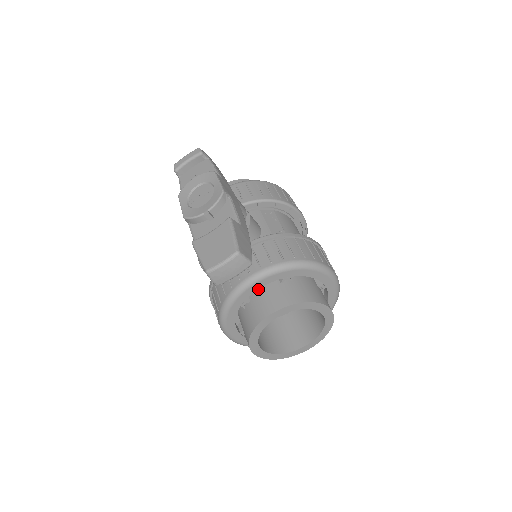
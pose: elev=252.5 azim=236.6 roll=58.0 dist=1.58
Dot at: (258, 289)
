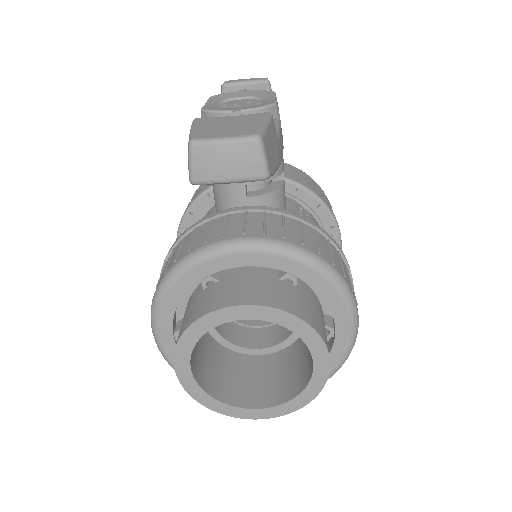
Dot at: (241, 270)
